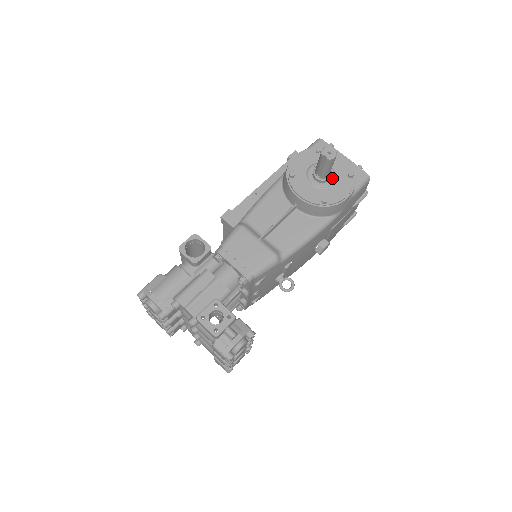
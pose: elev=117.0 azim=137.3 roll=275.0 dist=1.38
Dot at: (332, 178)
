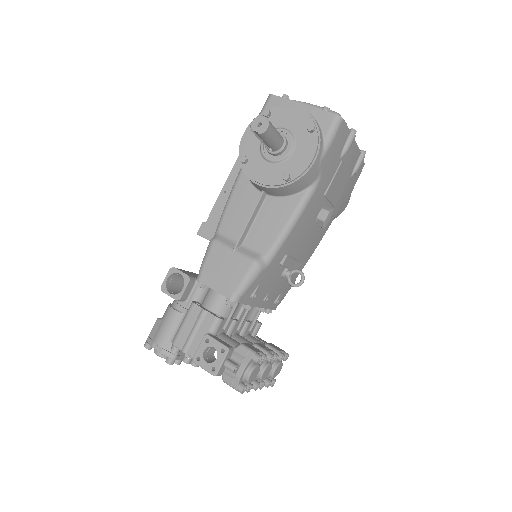
Dot at: (290, 143)
